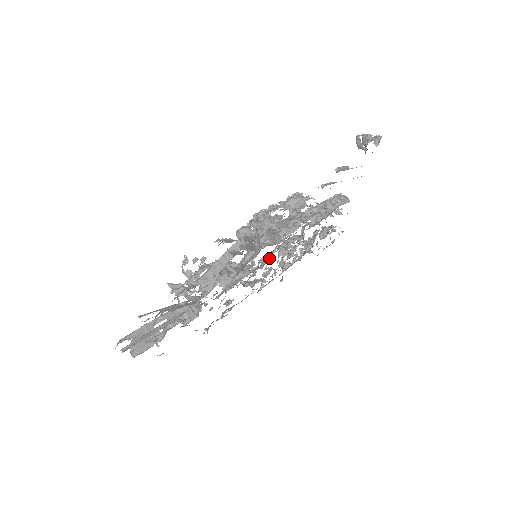
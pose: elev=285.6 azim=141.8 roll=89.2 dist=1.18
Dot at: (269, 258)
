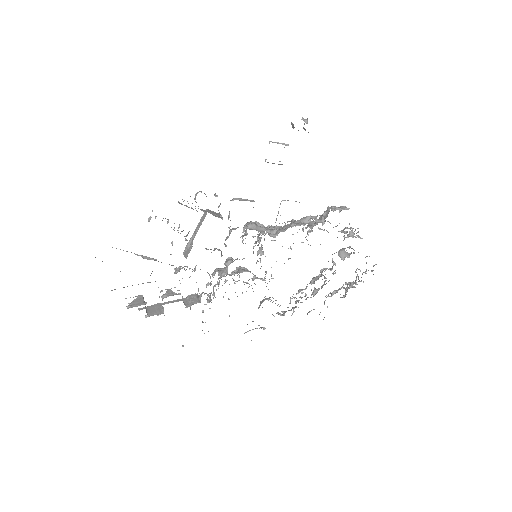
Dot at: (303, 289)
